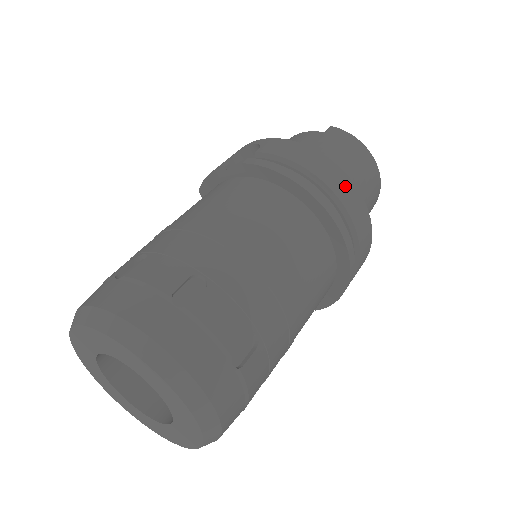
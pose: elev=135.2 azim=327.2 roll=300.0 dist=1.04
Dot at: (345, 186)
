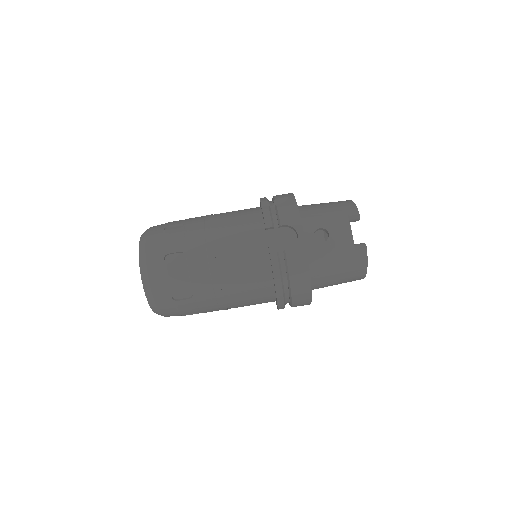
Dot at: (304, 299)
